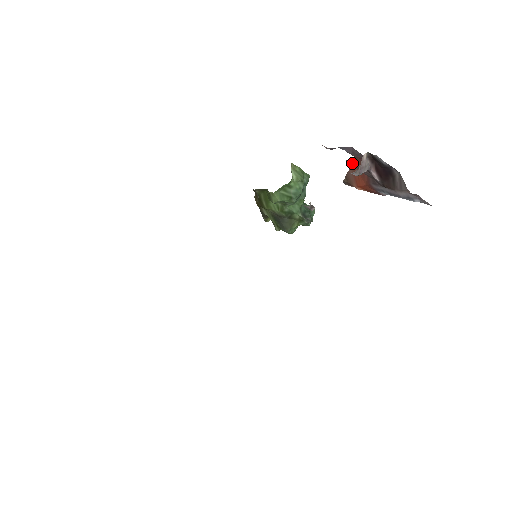
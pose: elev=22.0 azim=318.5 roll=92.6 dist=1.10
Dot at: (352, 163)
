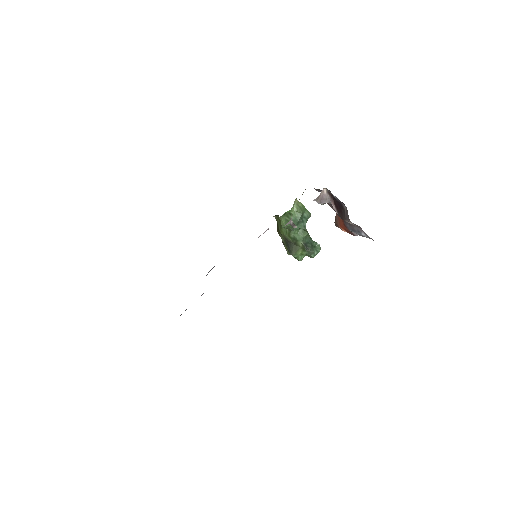
Dot at: occluded
